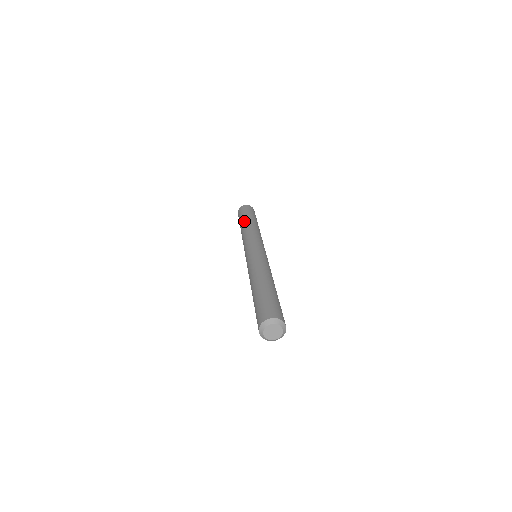
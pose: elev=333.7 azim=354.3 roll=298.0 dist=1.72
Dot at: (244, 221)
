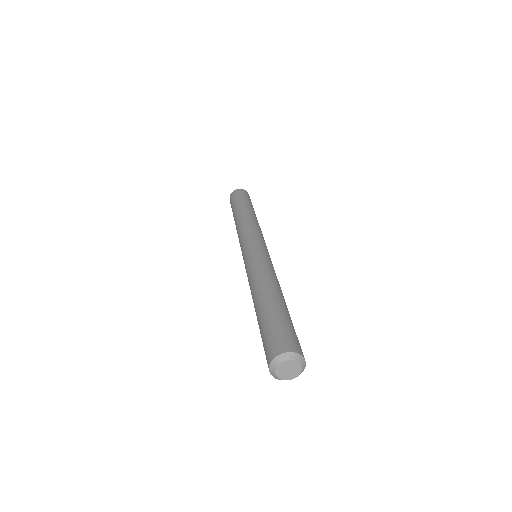
Dot at: (235, 213)
